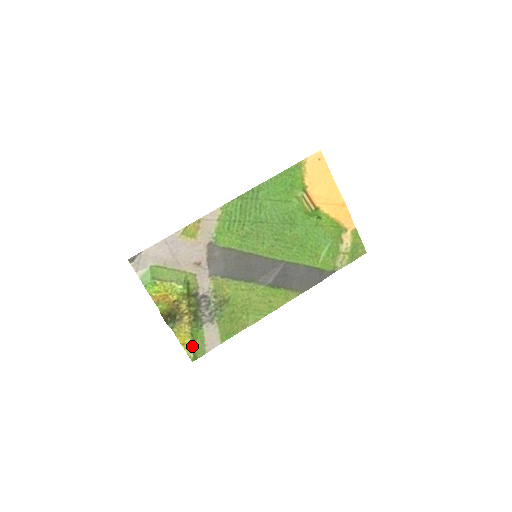
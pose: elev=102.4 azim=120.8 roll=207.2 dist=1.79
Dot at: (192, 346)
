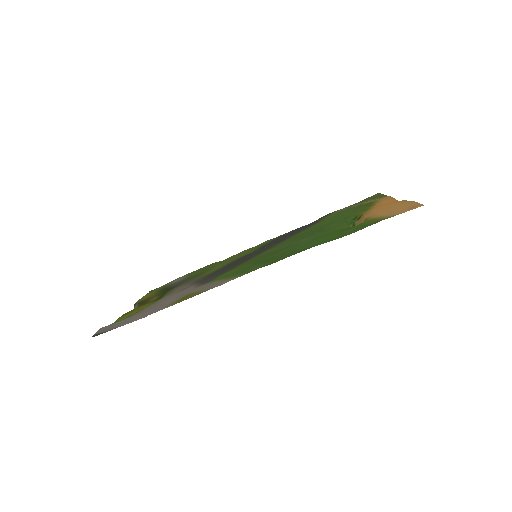
Dot at: (153, 292)
